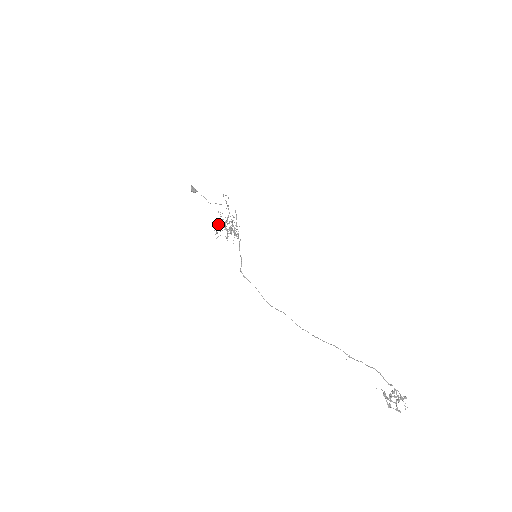
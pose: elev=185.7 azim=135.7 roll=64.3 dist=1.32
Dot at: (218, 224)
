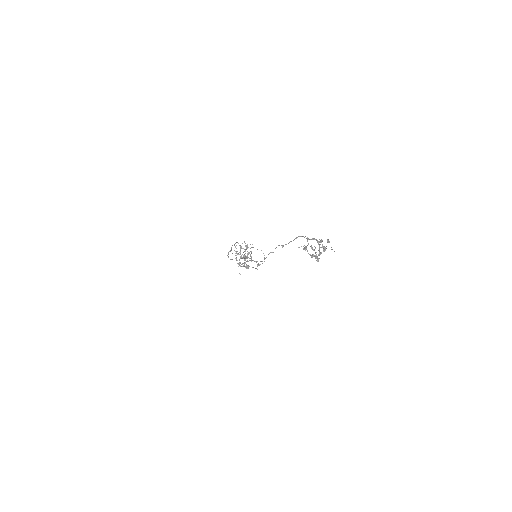
Dot at: (235, 255)
